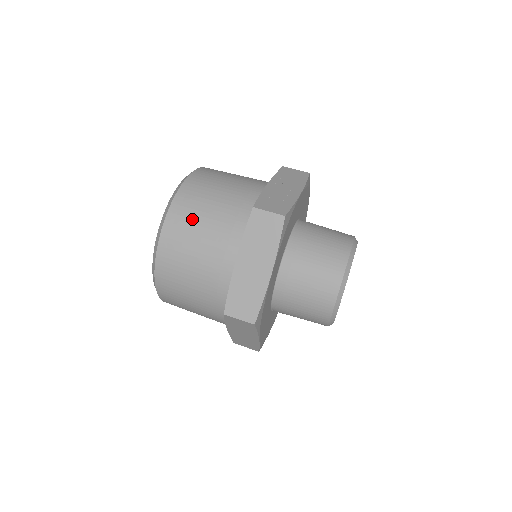
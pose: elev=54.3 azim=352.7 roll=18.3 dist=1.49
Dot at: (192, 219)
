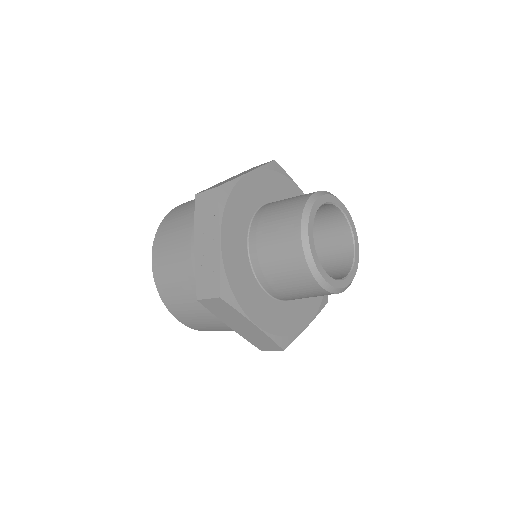
Dot at: (182, 308)
